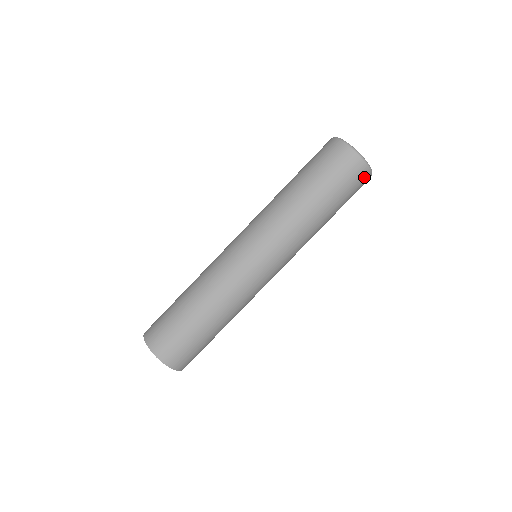
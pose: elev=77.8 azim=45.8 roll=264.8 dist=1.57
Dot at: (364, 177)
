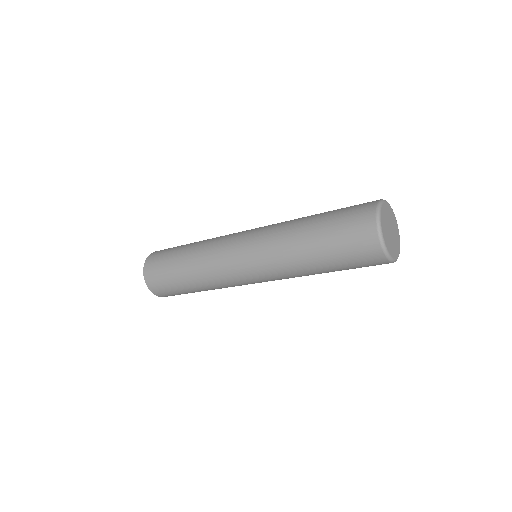
Dot at: (373, 253)
